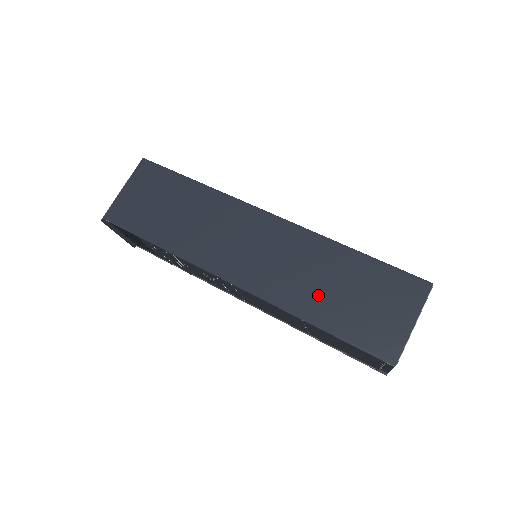
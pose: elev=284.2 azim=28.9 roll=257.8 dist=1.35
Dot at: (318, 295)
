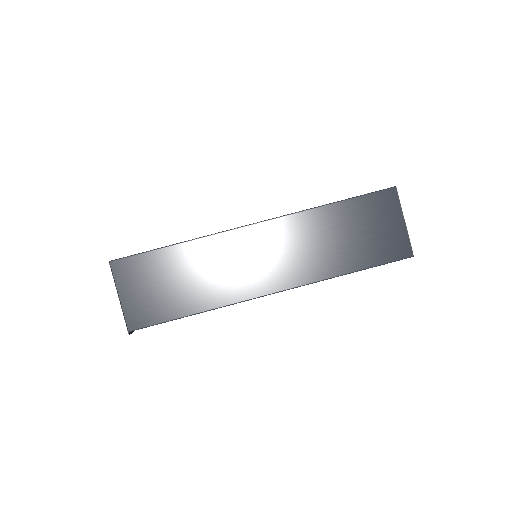
Dot at: (335, 253)
